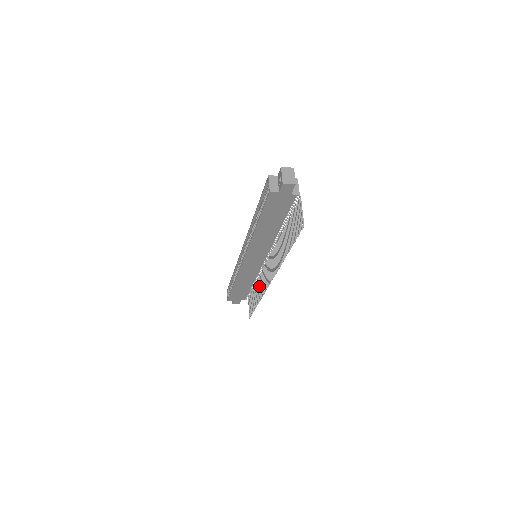
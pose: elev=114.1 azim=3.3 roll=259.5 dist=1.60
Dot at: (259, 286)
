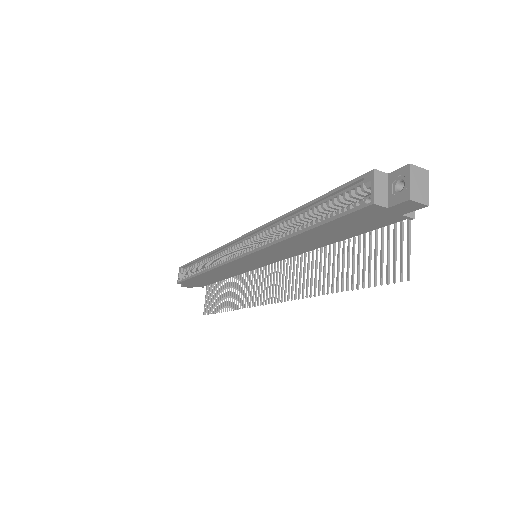
Dot at: (239, 289)
